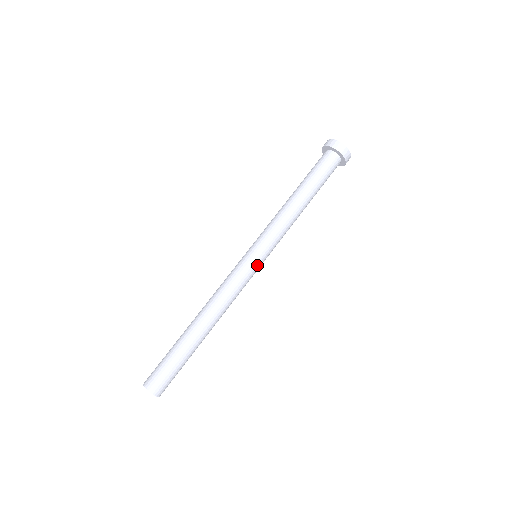
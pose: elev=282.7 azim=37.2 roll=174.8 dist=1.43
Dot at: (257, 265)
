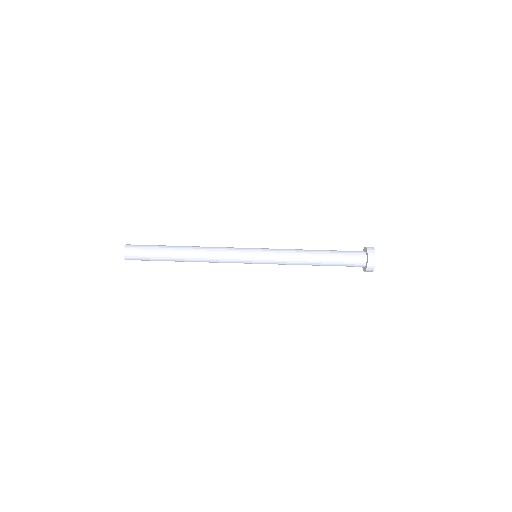
Dot at: (250, 263)
